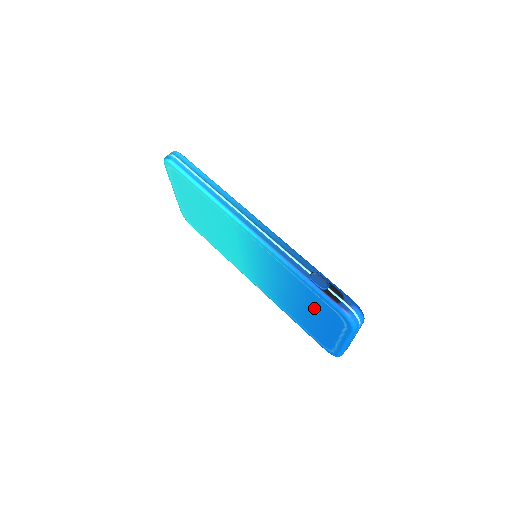
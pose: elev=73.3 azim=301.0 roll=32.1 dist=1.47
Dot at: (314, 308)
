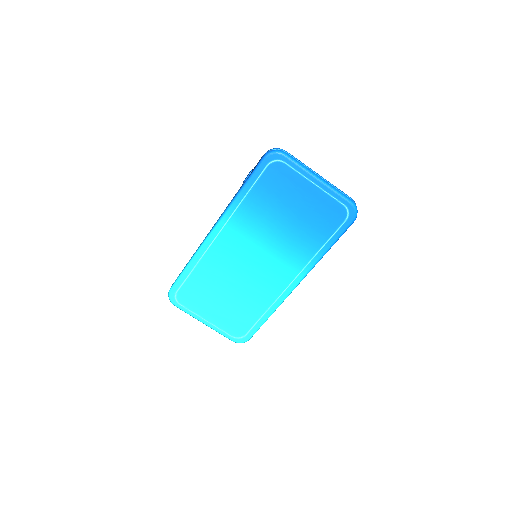
Dot at: (280, 196)
